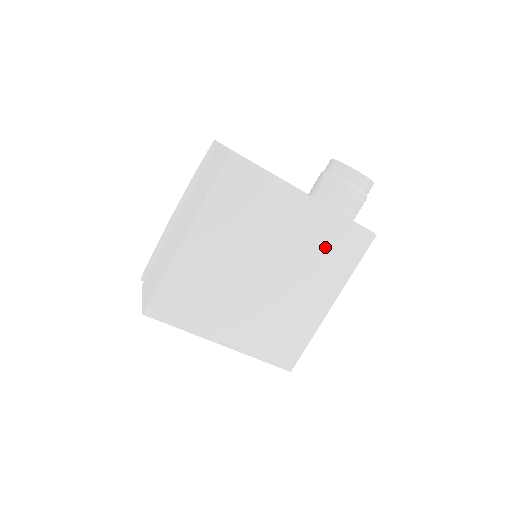
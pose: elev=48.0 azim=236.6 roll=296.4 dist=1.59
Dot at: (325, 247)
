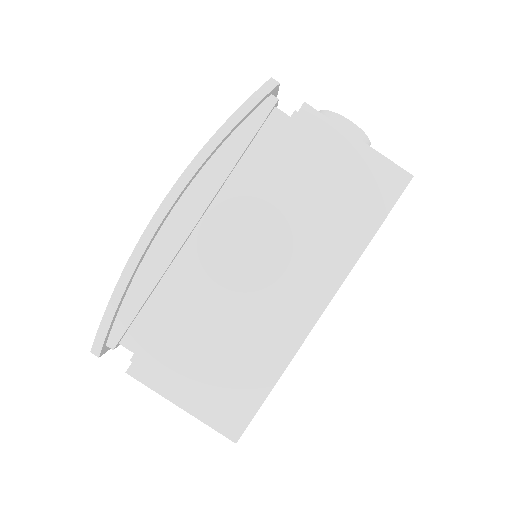
Dot at: occluded
